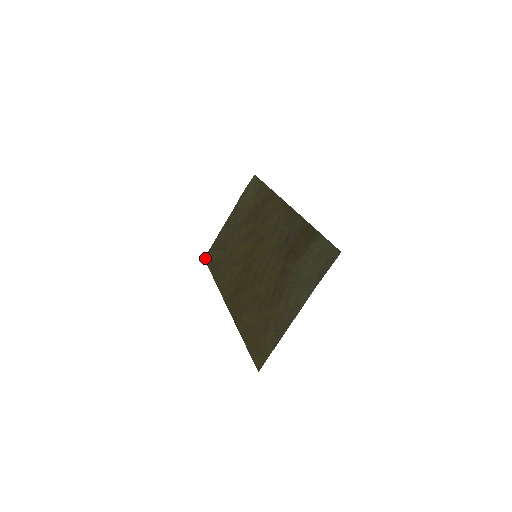
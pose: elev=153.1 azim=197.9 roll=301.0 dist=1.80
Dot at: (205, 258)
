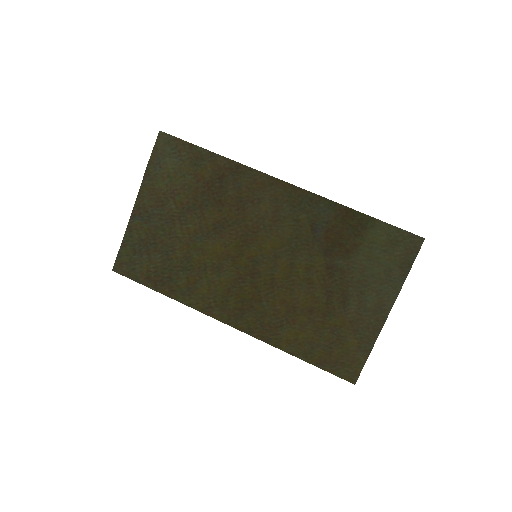
Dot at: (116, 270)
